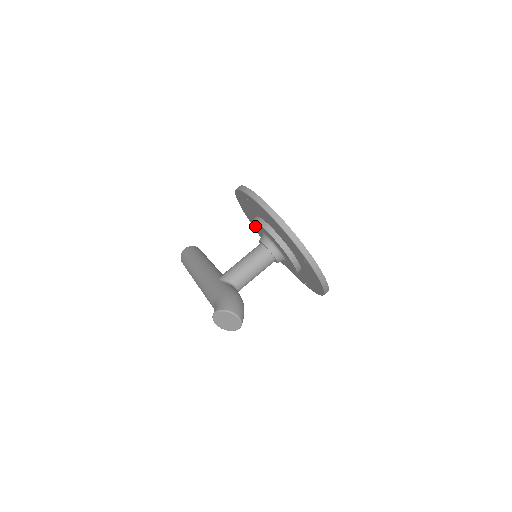
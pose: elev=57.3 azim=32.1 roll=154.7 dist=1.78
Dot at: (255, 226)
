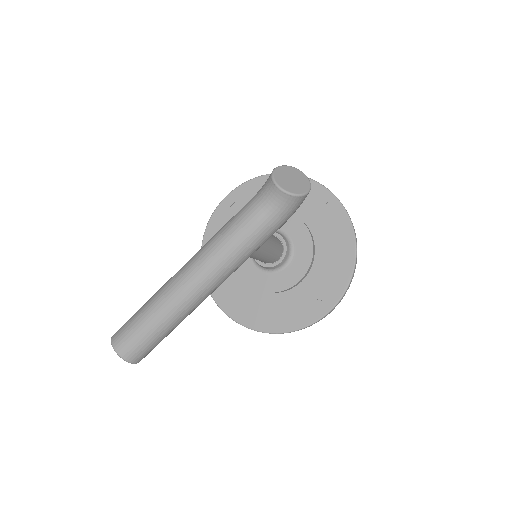
Dot at: occluded
